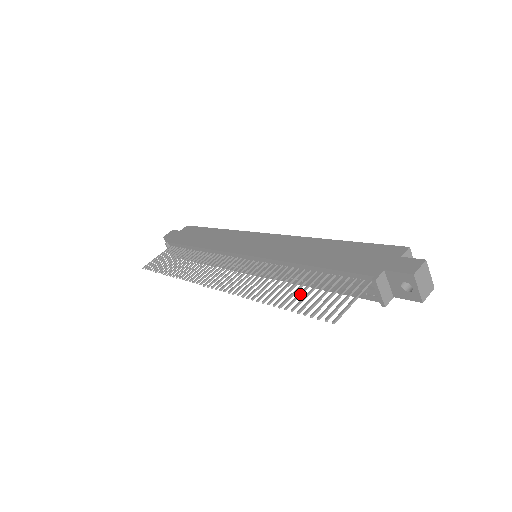
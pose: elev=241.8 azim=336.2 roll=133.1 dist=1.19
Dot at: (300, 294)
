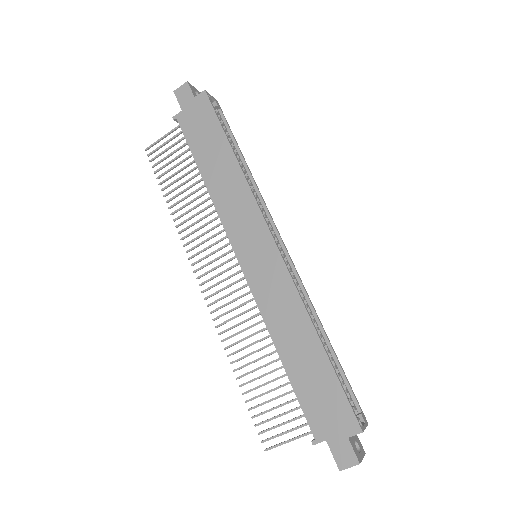
Dot at: occluded
